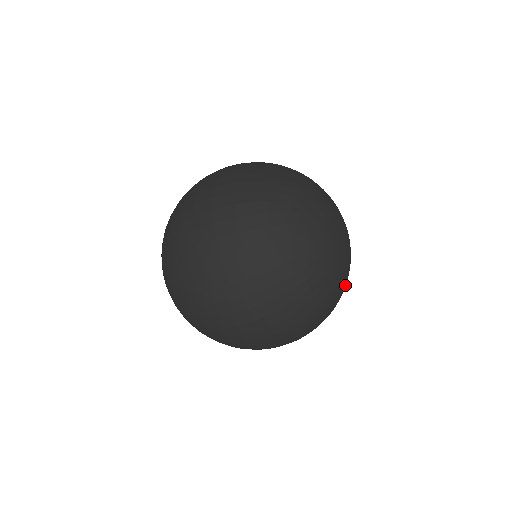
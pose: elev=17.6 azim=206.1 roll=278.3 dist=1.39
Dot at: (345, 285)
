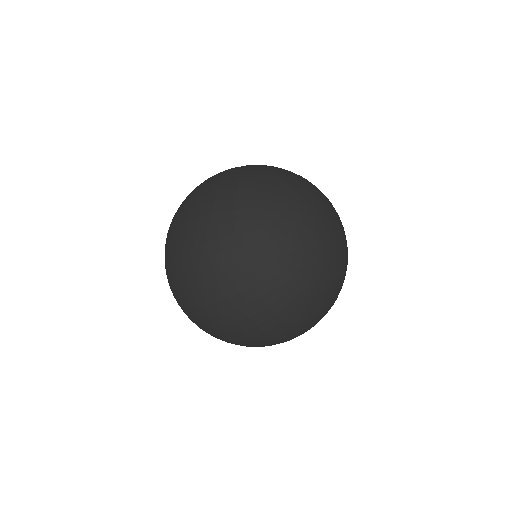
Dot at: (329, 287)
